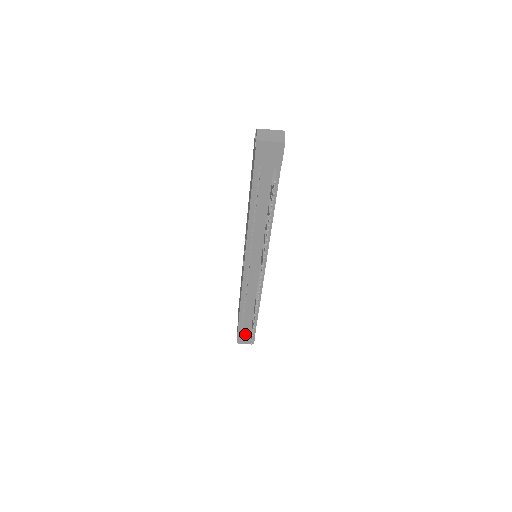
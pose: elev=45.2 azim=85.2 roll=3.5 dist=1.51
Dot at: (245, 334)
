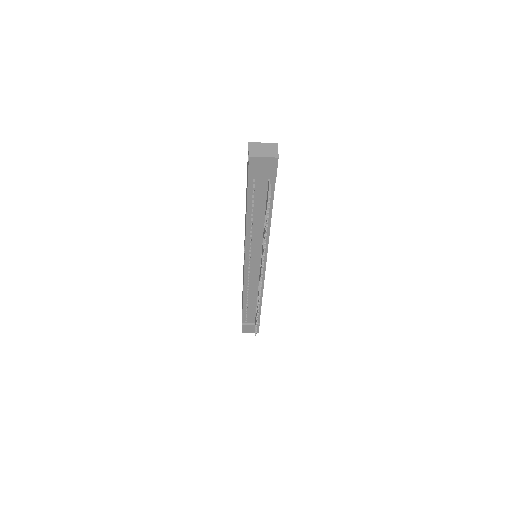
Dot at: (249, 325)
